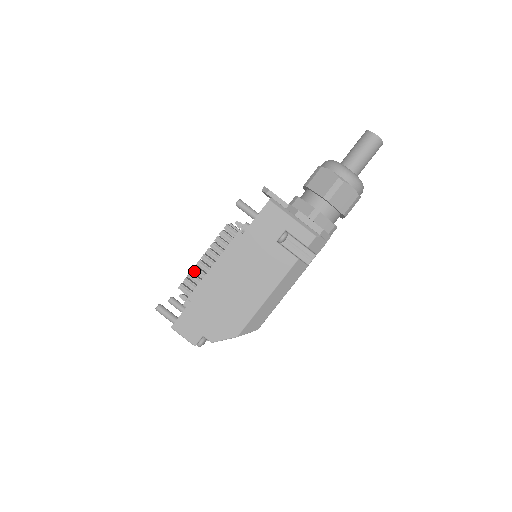
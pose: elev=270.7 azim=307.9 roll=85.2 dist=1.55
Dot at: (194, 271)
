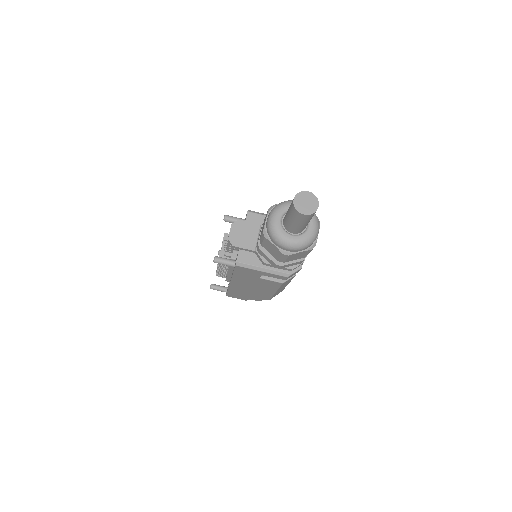
Dot at: (218, 272)
